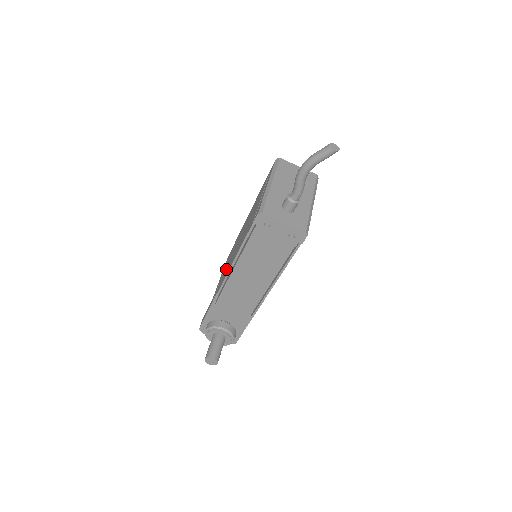
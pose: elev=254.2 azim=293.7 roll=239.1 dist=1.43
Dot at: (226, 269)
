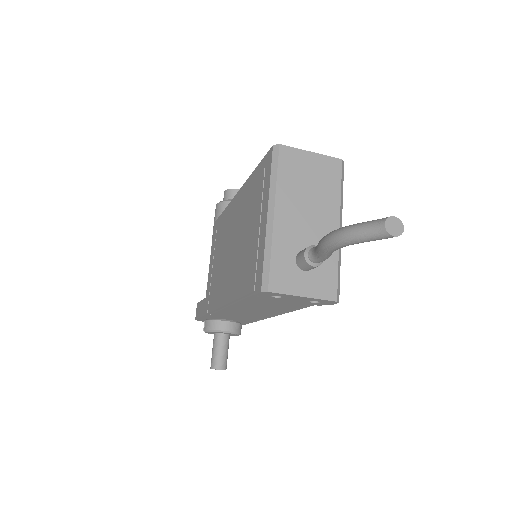
Dot at: (218, 277)
